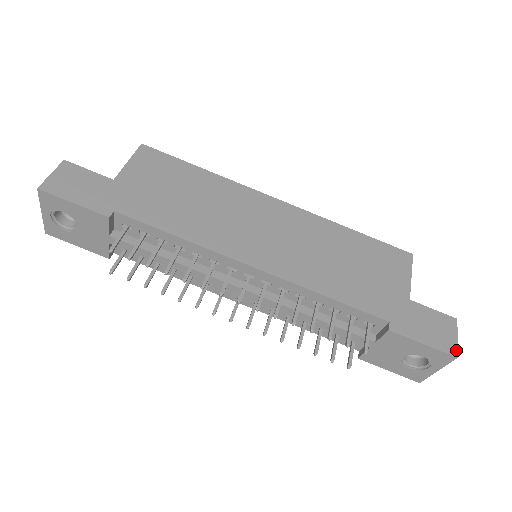
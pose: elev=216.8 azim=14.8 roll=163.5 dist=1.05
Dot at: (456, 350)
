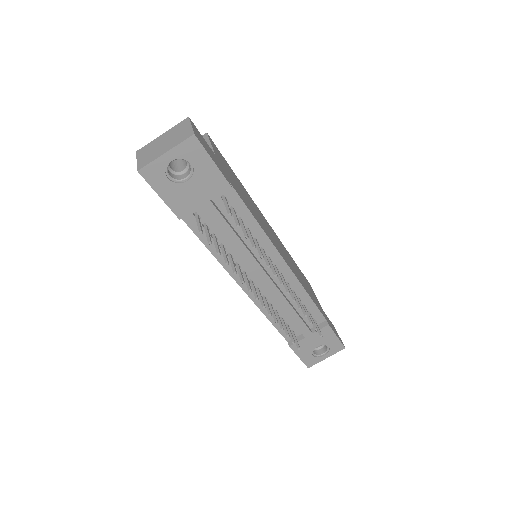
Dot at: (343, 344)
